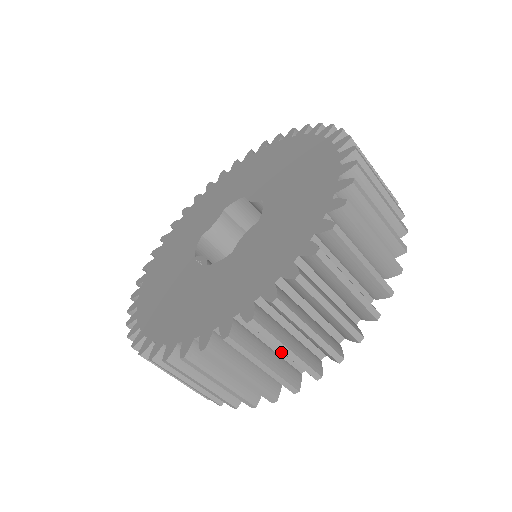
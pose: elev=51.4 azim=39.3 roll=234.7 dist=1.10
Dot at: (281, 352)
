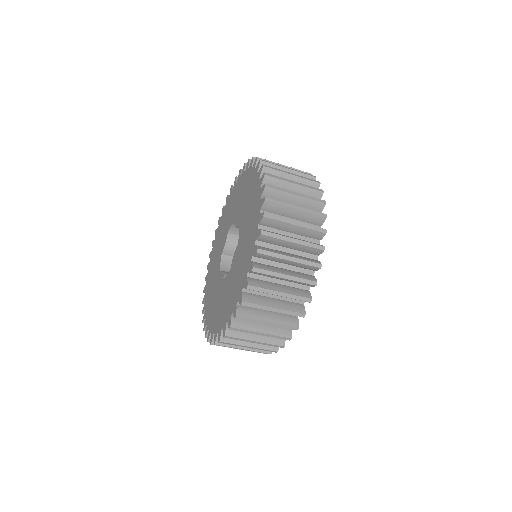
Dot at: occluded
